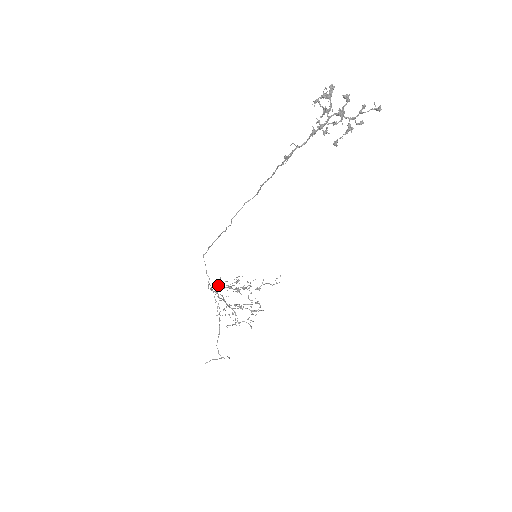
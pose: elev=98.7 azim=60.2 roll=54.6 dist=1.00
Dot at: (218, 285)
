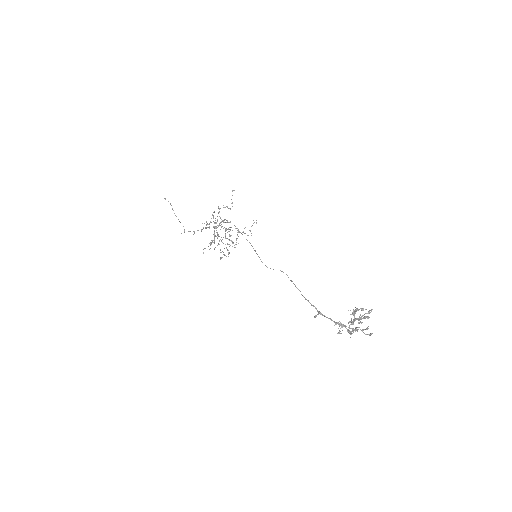
Dot at: (219, 208)
